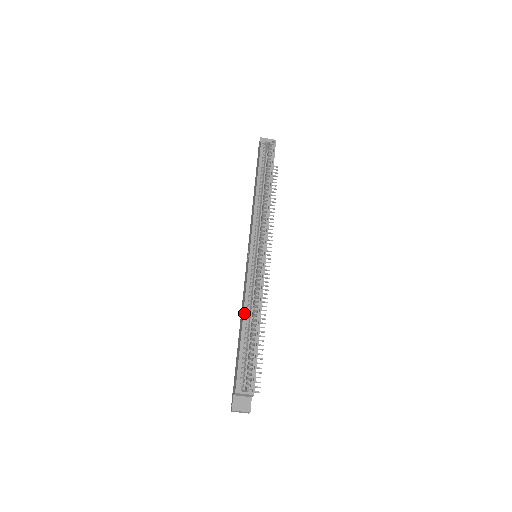
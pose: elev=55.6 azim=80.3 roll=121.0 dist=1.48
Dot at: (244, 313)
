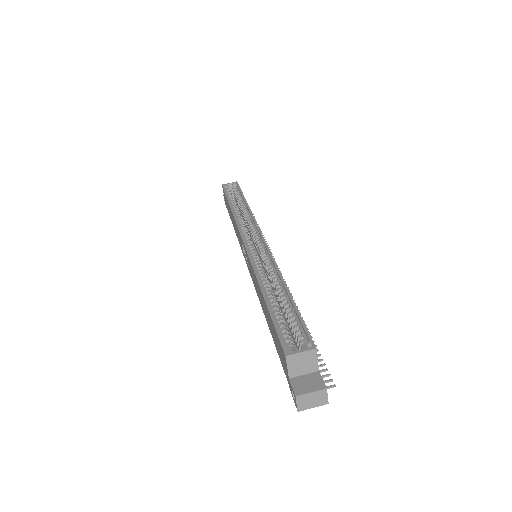
Dot at: (260, 284)
